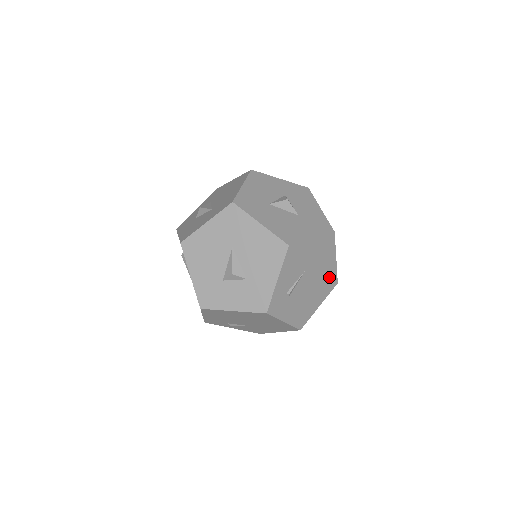
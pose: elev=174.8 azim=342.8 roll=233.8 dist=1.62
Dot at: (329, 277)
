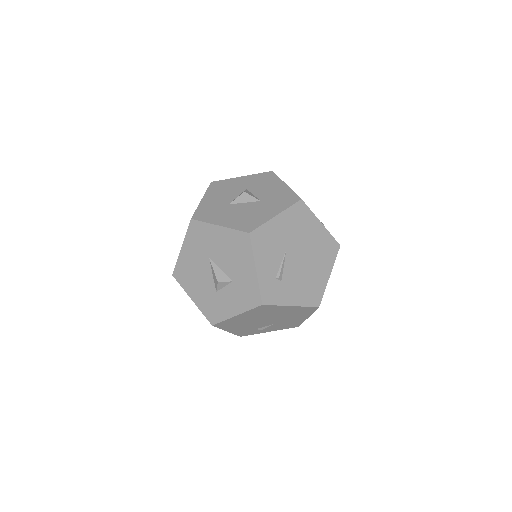
Dot at: (324, 244)
